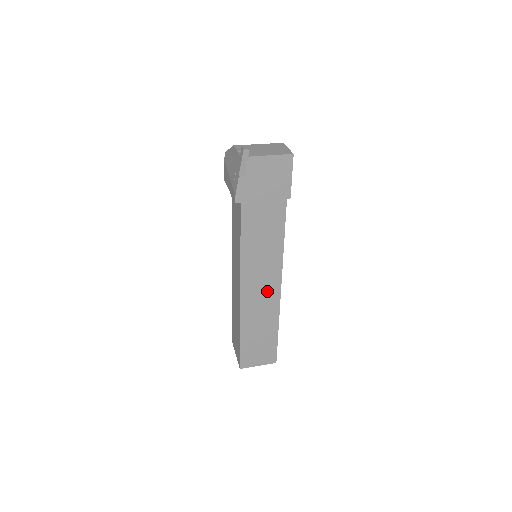
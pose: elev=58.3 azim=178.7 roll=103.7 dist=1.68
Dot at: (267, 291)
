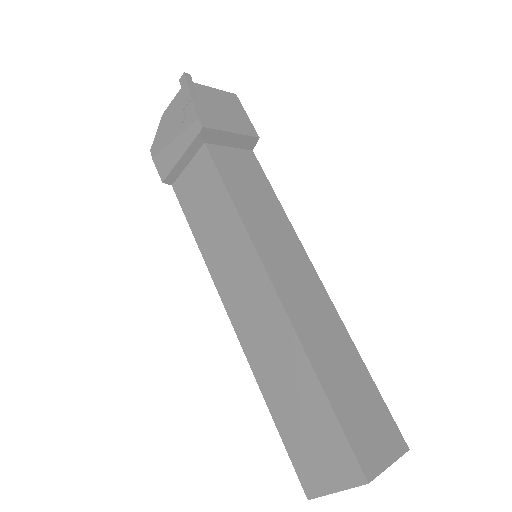
Dot at: (306, 284)
